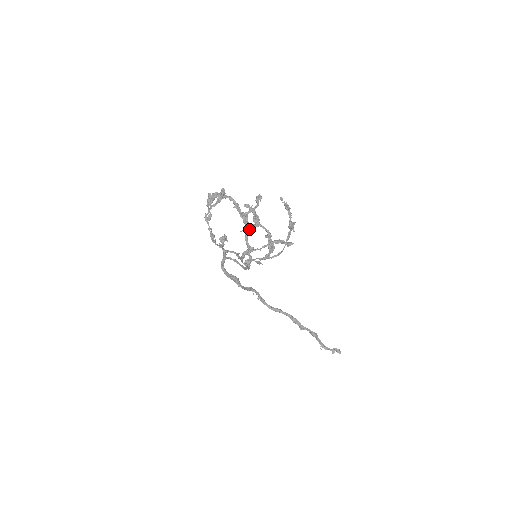
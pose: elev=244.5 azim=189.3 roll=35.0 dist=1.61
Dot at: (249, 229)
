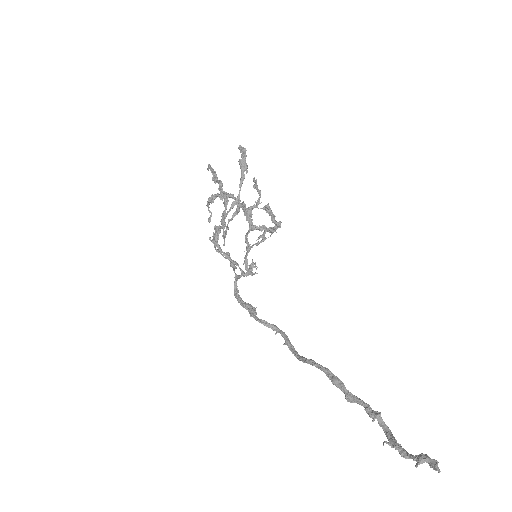
Dot at: (255, 229)
